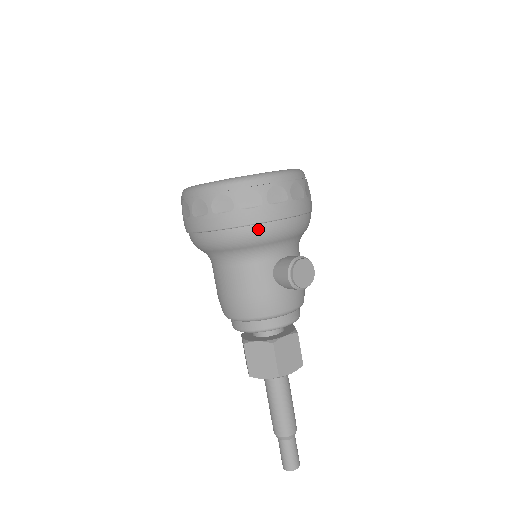
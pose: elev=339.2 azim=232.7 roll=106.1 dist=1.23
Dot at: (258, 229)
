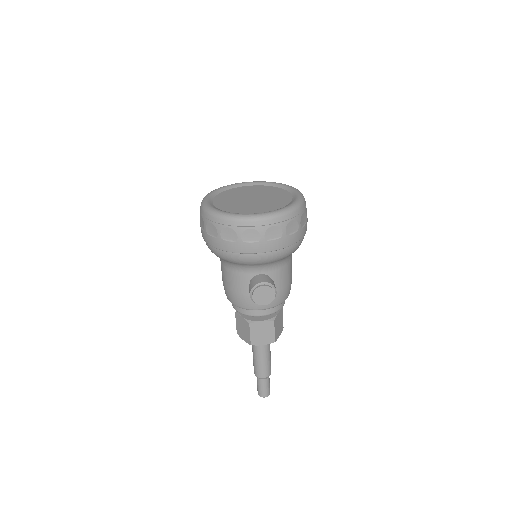
Dot at: (234, 255)
